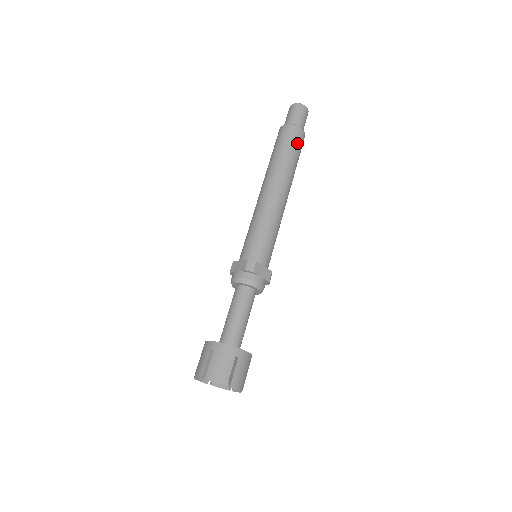
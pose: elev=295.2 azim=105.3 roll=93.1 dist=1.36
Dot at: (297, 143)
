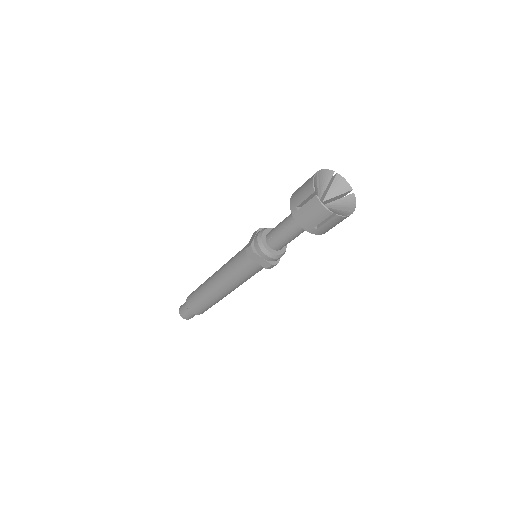
Dot at: occluded
